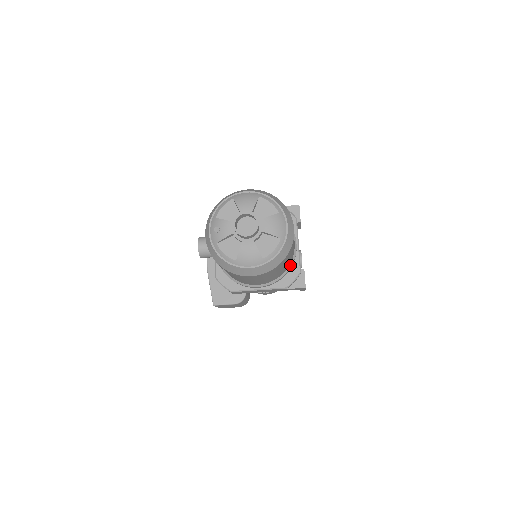
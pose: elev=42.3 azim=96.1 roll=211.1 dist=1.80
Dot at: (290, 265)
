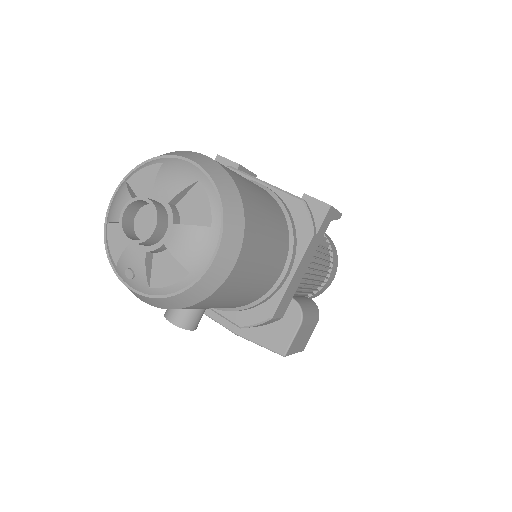
Dot at: (282, 208)
